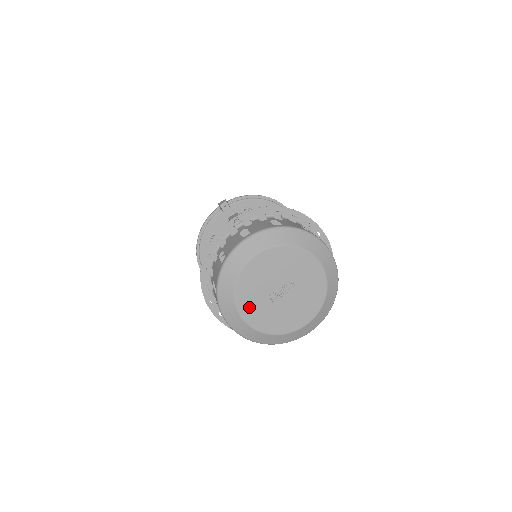
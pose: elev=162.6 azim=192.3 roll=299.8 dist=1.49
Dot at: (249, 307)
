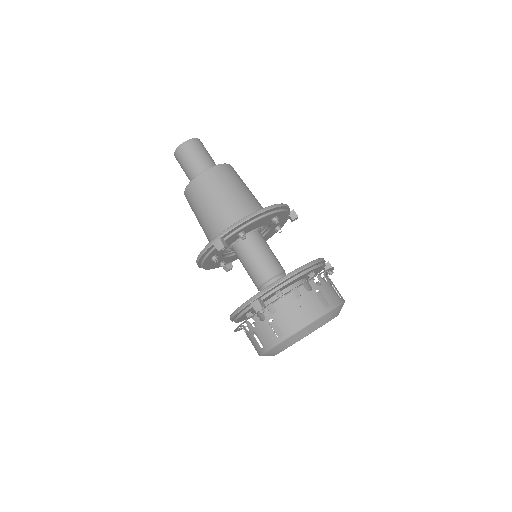
Dot at: occluded
